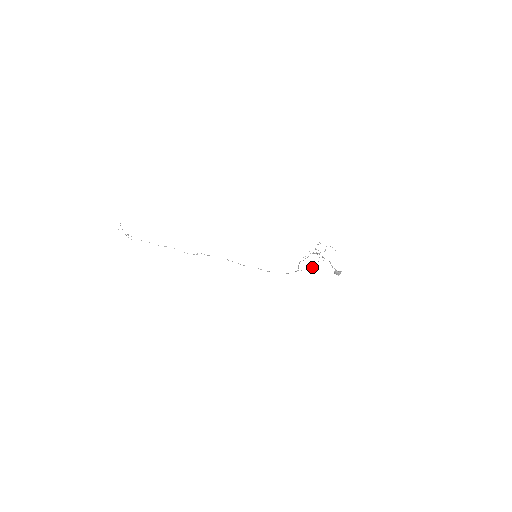
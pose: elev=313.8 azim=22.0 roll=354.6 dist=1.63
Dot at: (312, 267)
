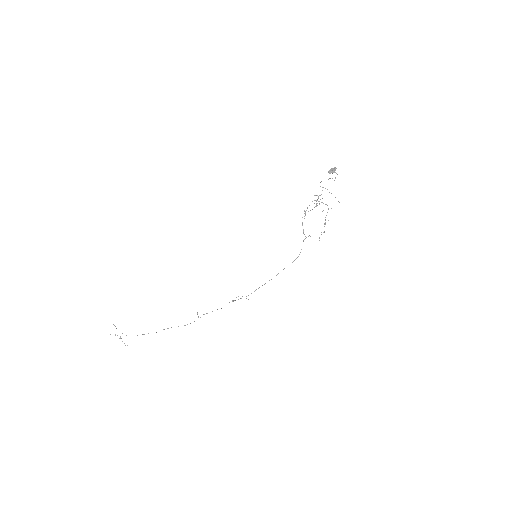
Dot at: occluded
